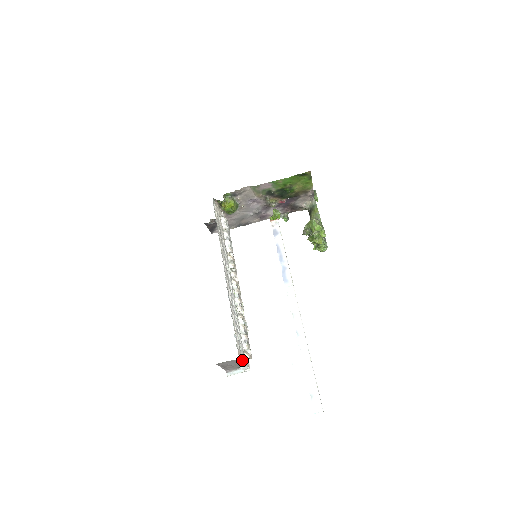
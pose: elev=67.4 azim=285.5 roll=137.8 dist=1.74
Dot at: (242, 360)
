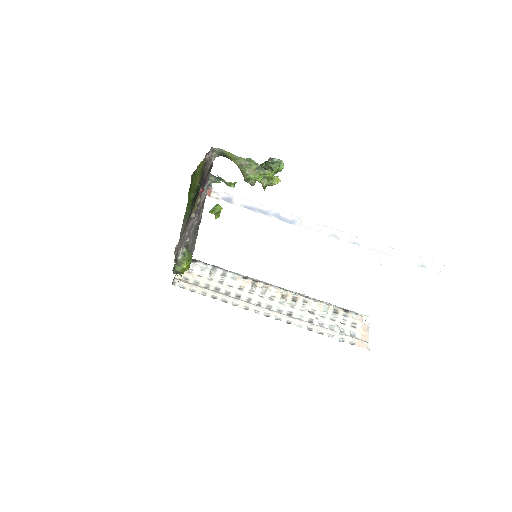
Dot at: (364, 338)
